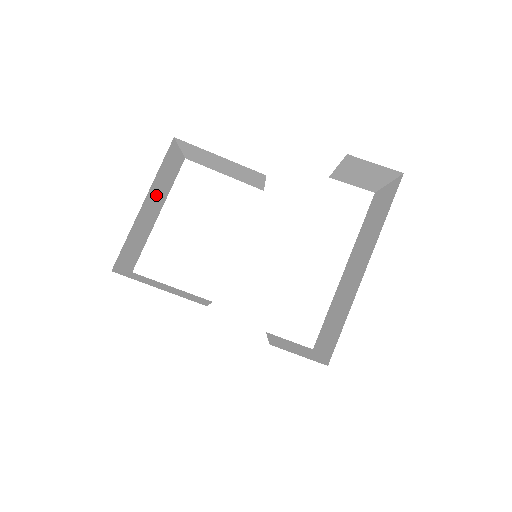
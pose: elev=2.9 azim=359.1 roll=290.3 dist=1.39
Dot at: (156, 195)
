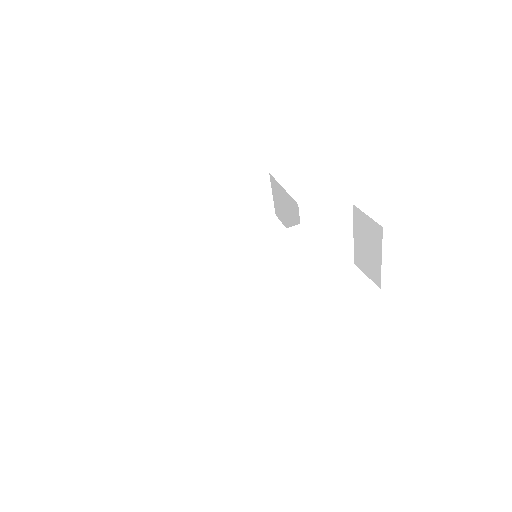
Dot at: (237, 203)
